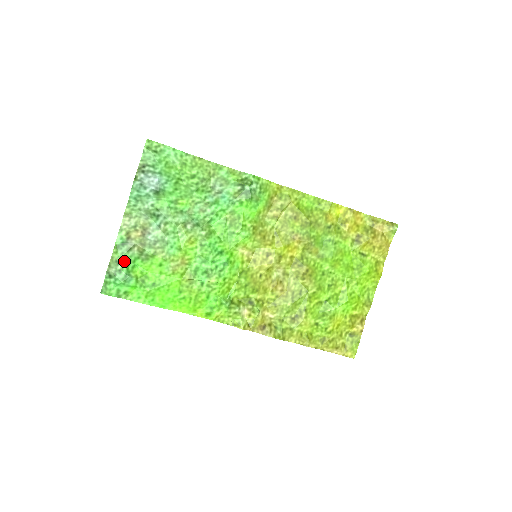
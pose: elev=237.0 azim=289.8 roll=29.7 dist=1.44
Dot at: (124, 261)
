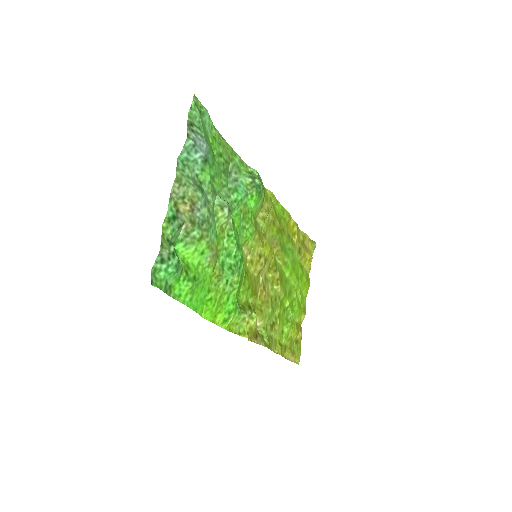
Dot at: (172, 242)
